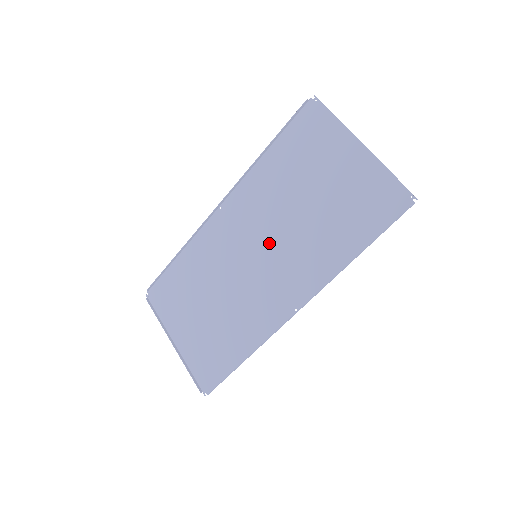
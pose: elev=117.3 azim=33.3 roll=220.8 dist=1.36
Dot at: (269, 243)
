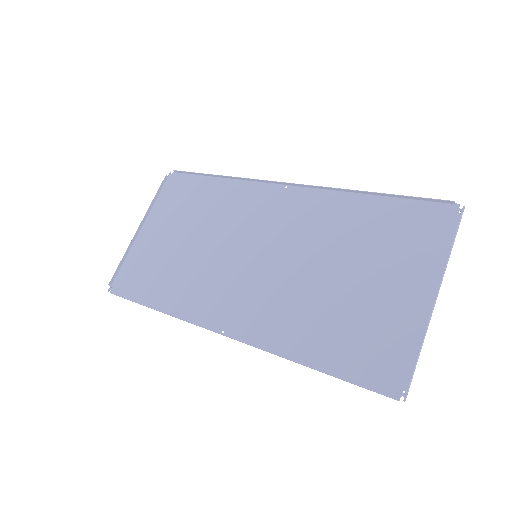
Dot at: (275, 261)
